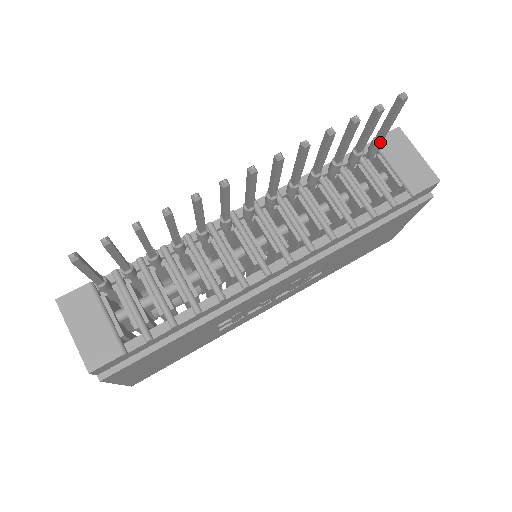
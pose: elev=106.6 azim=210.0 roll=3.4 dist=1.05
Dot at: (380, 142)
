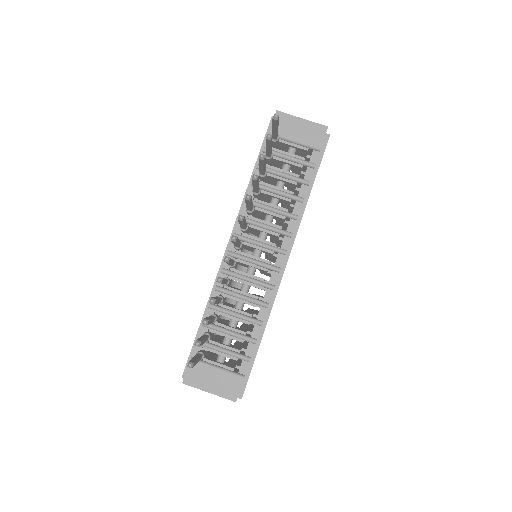
Dot at: (277, 138)
